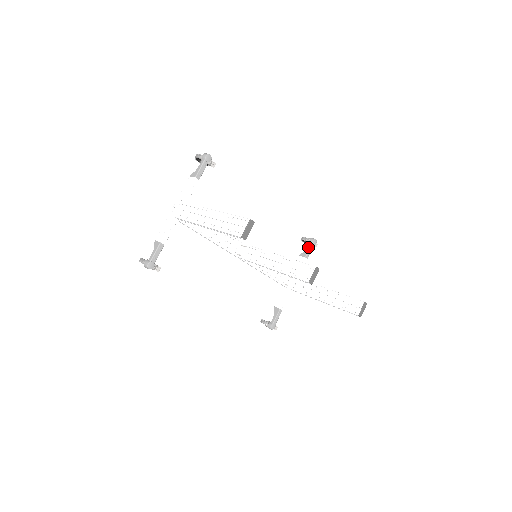
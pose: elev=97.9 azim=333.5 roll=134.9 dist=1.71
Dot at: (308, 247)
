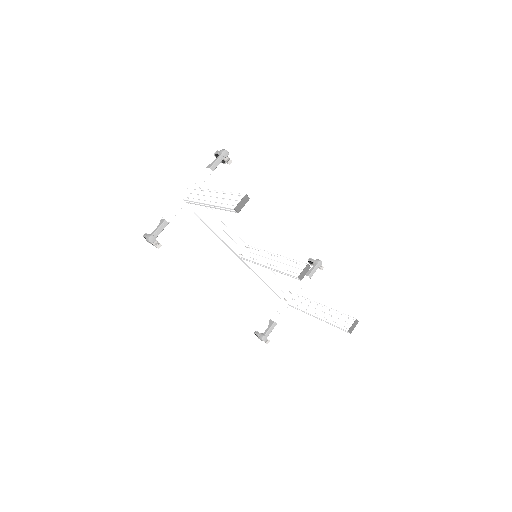
Dot at: (313, 267)
